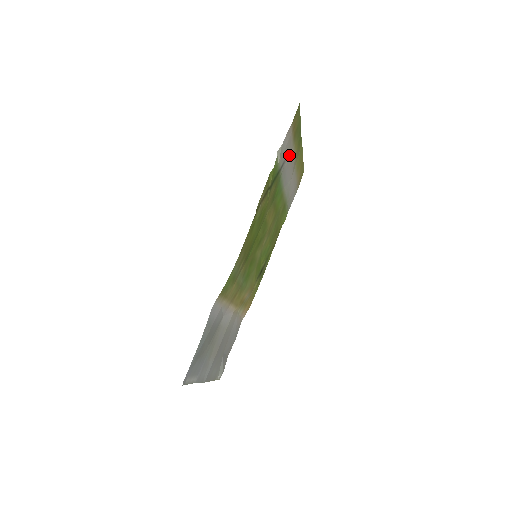
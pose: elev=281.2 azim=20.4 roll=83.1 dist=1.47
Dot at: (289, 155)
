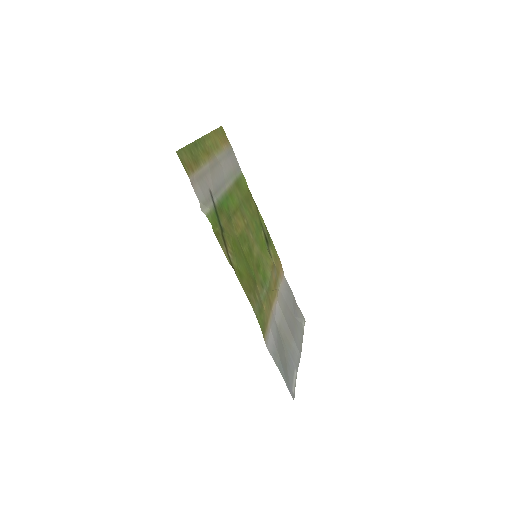
Dot at: (207, 178)
